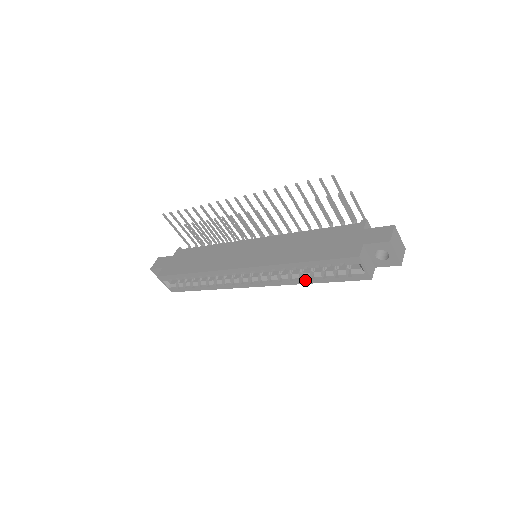
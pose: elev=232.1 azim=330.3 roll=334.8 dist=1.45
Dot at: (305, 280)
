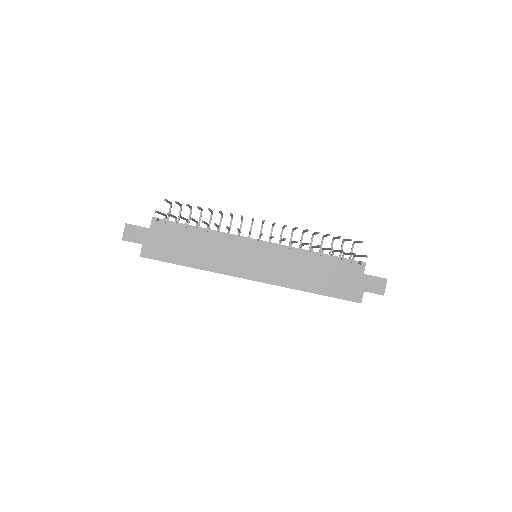
Dot at: occluded
